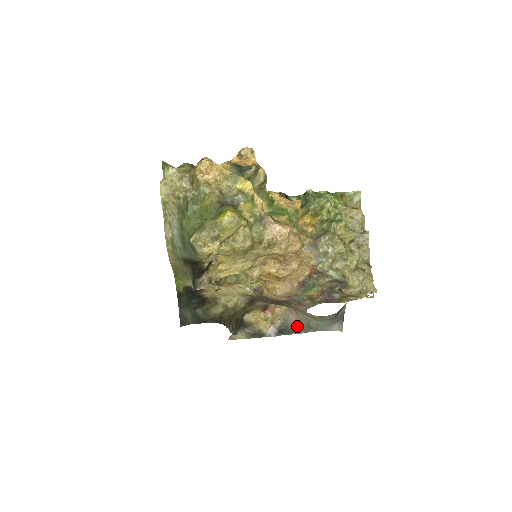
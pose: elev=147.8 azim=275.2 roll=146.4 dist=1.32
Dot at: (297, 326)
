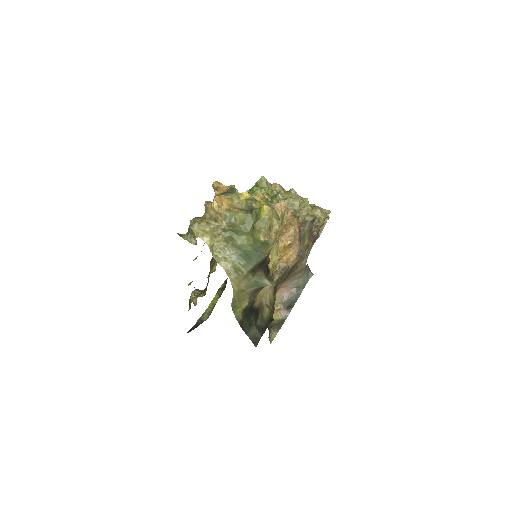
Dot at: (293, 295)
